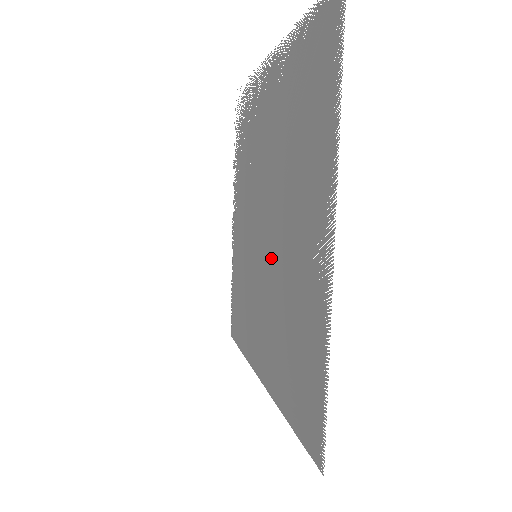
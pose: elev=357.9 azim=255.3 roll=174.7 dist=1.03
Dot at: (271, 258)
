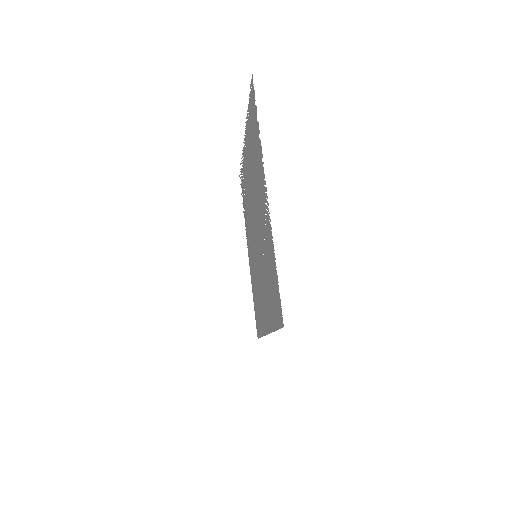
Dot at: (259, 244)
